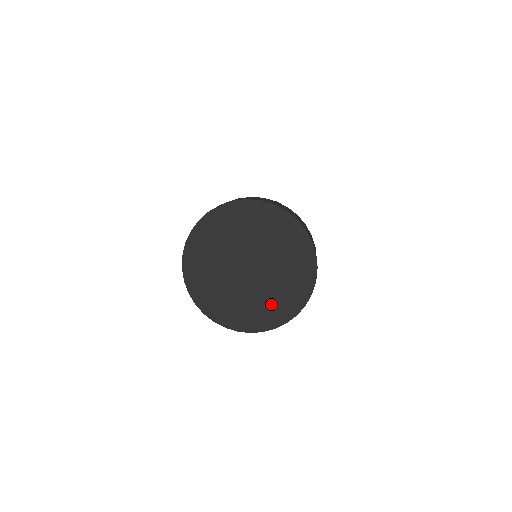
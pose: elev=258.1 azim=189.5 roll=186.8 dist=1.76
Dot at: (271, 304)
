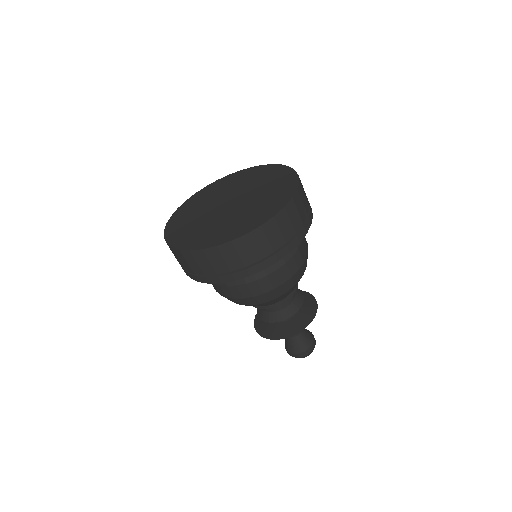
Dot at: (219, 230)
